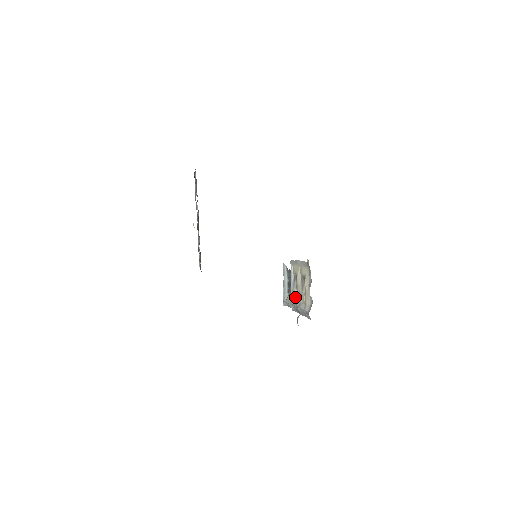
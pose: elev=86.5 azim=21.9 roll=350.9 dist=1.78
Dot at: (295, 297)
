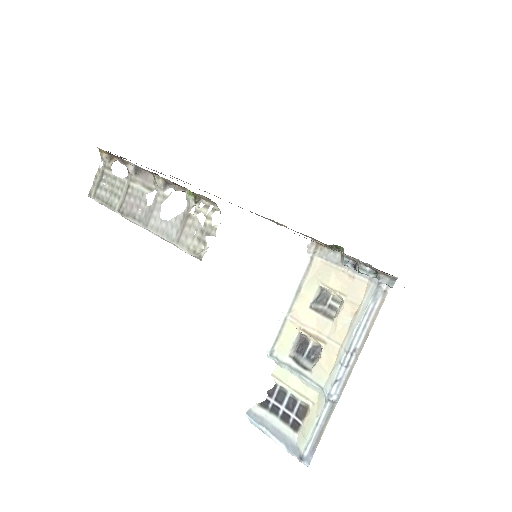
Dot at: (326, 363)
